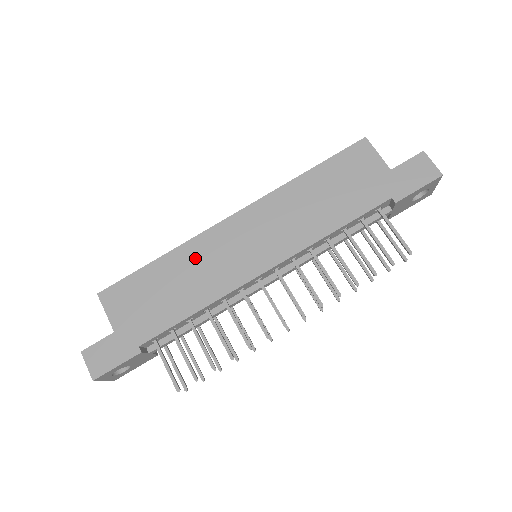
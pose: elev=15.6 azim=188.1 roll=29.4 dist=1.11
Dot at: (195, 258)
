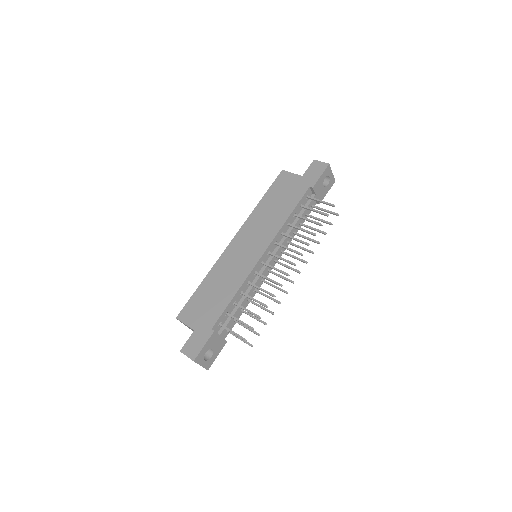
Dot at: (222, 270)
